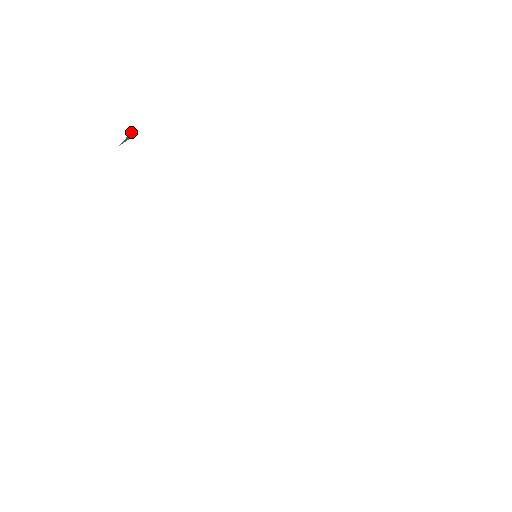
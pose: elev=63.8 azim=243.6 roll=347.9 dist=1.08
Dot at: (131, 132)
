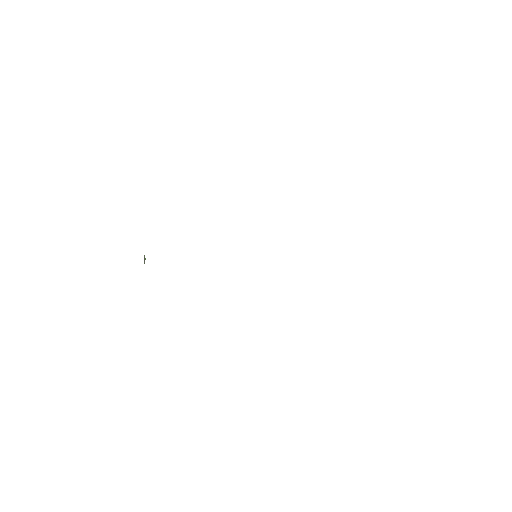
Dot at: (144, 255)
